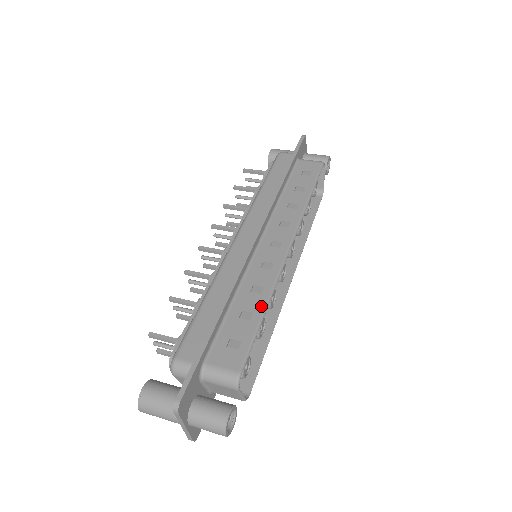
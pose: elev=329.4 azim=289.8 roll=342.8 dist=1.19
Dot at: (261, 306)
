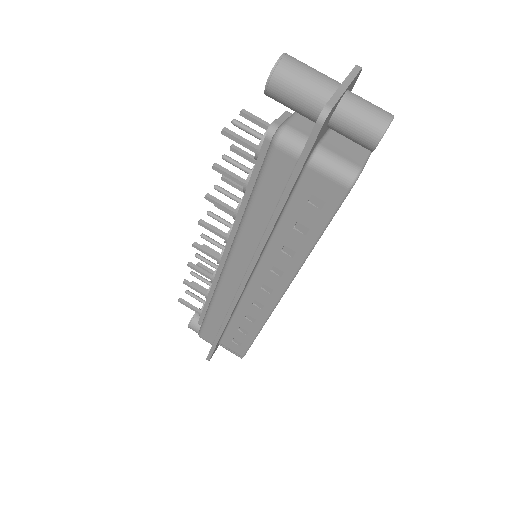
Dot at: (254, 331)
